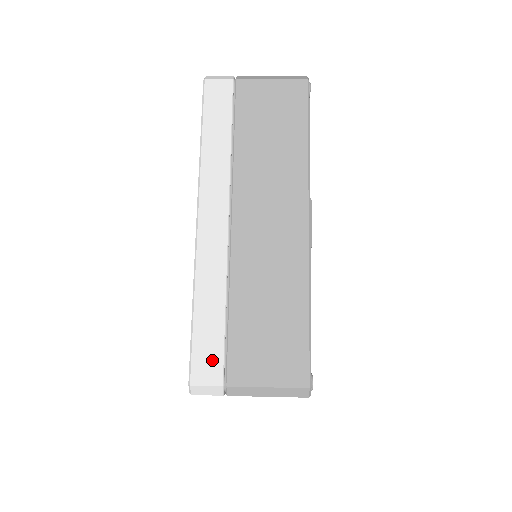
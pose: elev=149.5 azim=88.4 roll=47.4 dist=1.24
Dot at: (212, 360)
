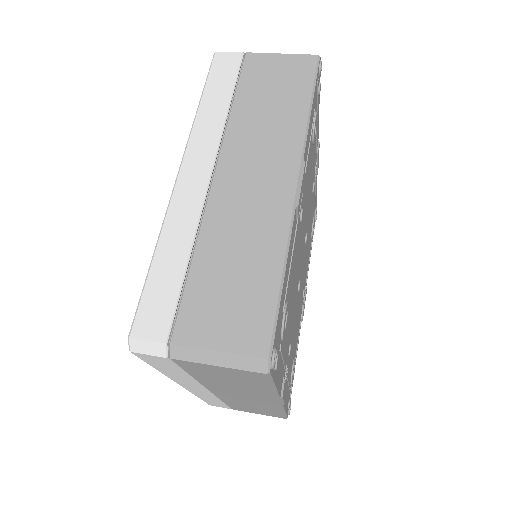
Dot at: (160, 312)
